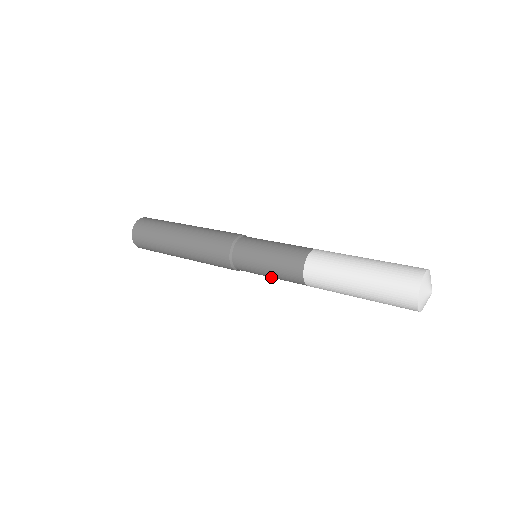
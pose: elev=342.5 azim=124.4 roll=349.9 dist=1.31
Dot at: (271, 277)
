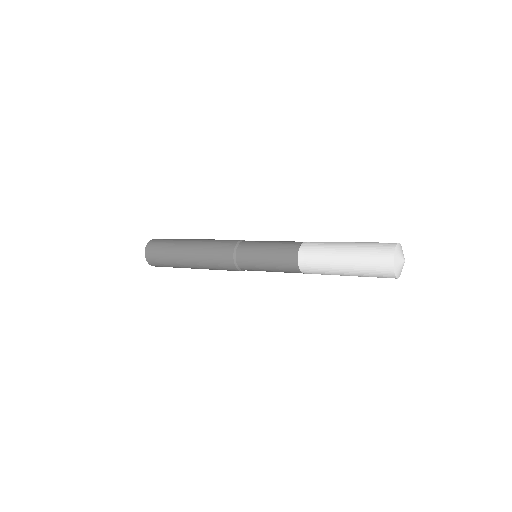
Dot at: (266, 263)
